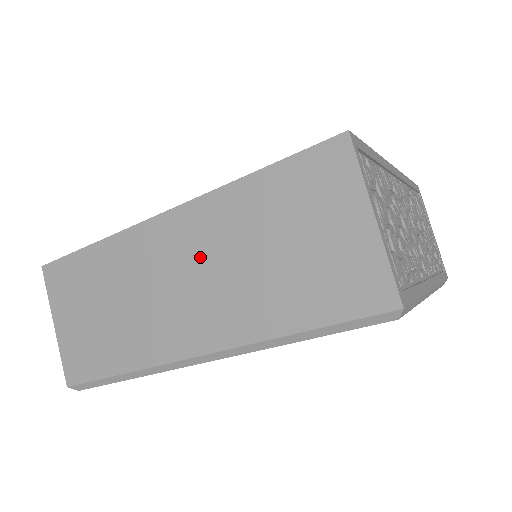
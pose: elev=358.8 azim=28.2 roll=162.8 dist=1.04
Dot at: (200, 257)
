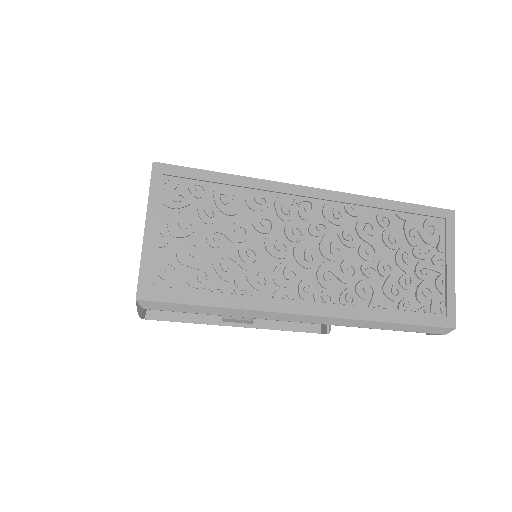
Dot at: occluded
